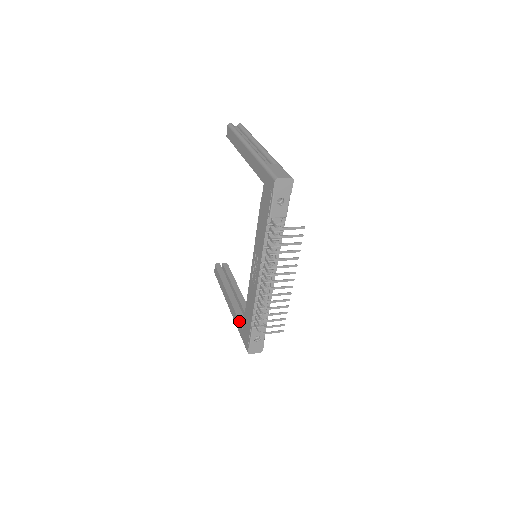
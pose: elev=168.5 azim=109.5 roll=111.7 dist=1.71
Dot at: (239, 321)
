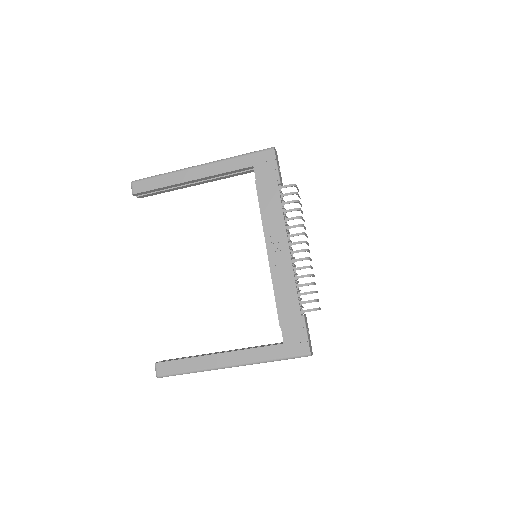
Dot at: (269, 345)
